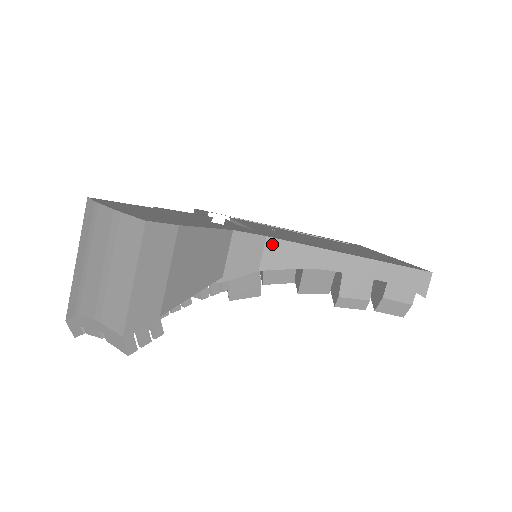
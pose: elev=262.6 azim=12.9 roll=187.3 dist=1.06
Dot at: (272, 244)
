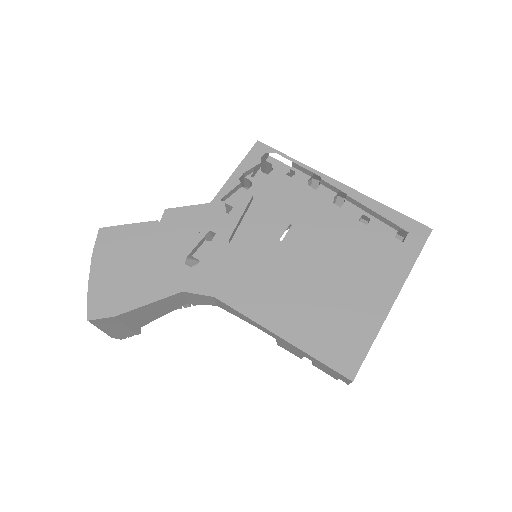
Dot at: (219, 302)
